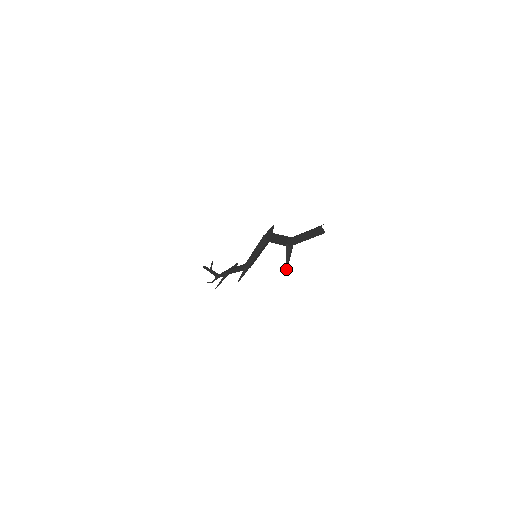
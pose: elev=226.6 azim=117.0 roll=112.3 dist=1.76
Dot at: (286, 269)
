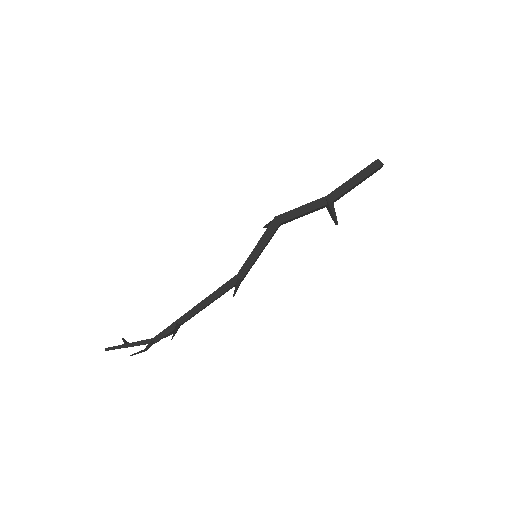
Dot at: (337, 224)
